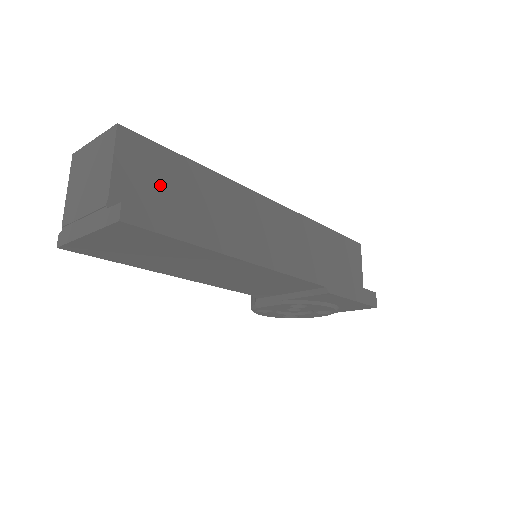
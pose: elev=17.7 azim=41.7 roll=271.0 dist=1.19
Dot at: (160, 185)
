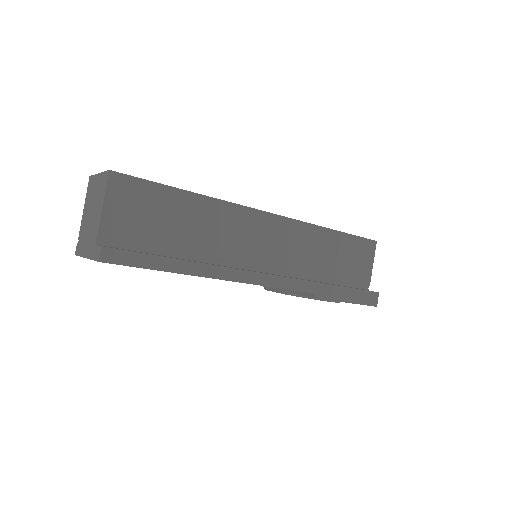
Dot at: (147, 218)
